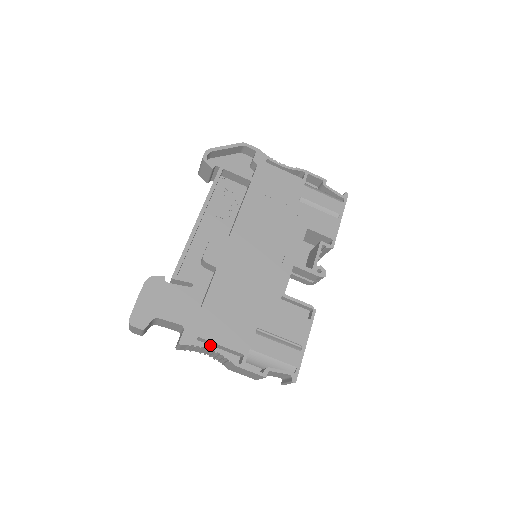
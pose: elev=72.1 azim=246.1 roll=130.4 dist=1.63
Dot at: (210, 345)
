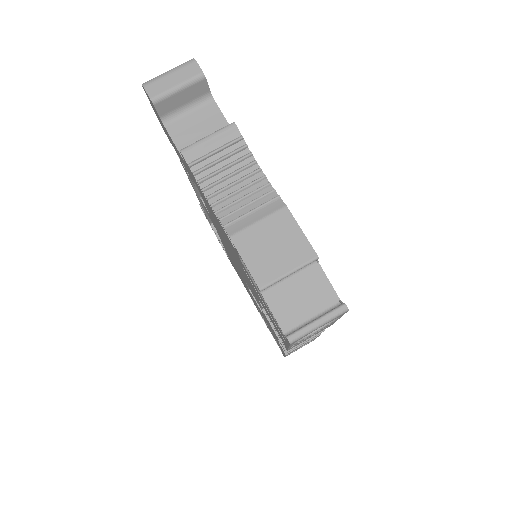
Dot at: occluded
